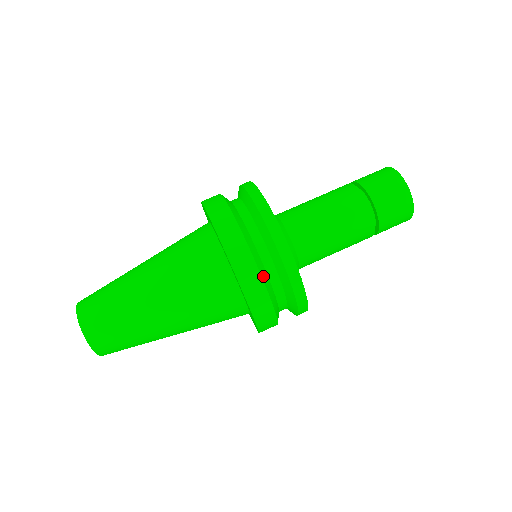
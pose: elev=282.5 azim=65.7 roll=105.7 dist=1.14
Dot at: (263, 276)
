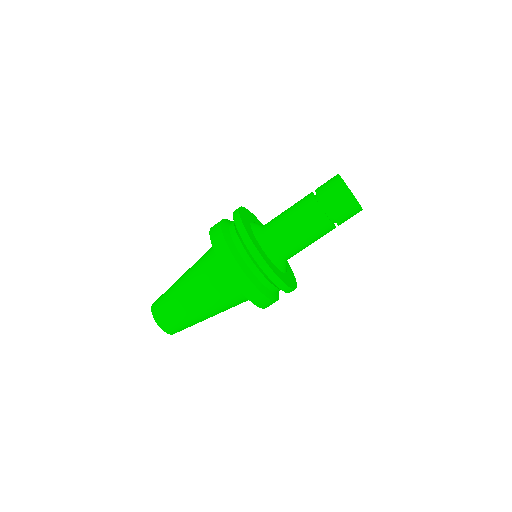
Dot at: (276, 299)
